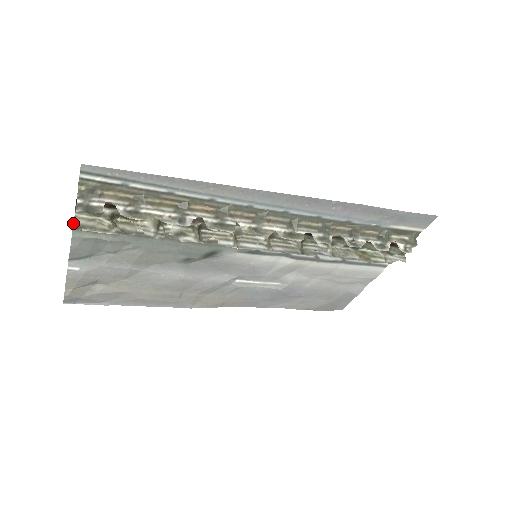
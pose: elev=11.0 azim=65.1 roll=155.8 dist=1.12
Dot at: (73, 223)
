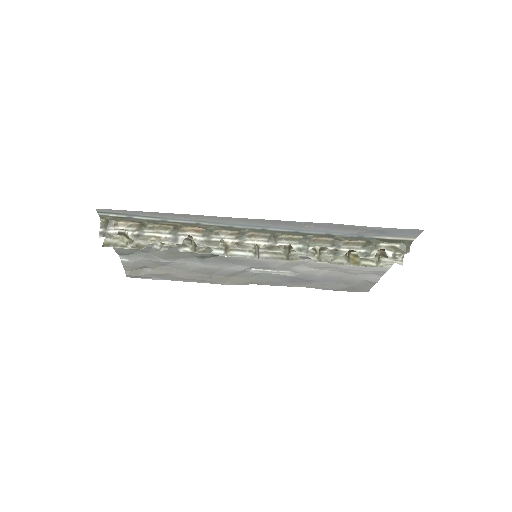
Dot at: occluded
